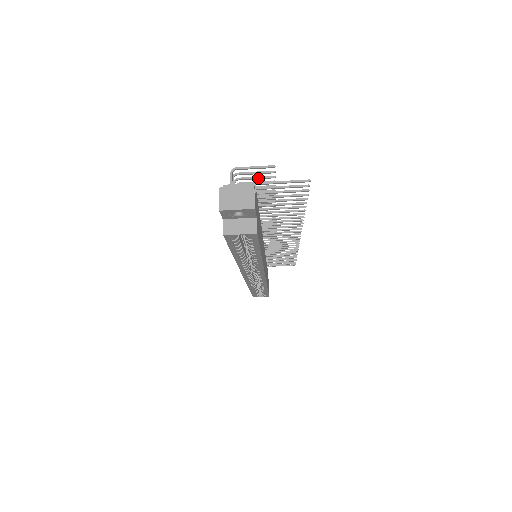
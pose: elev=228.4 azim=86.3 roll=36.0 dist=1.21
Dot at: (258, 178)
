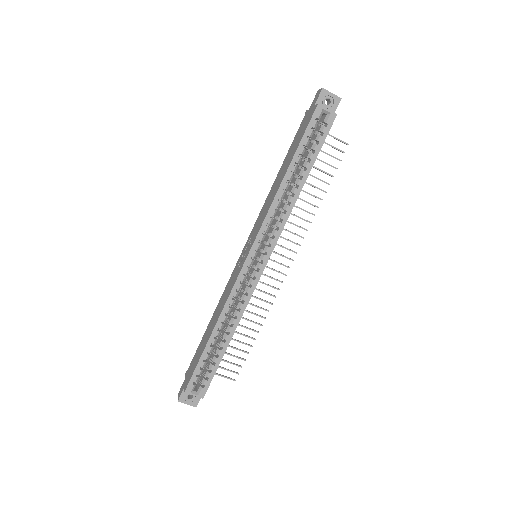
Dot at: occluded
